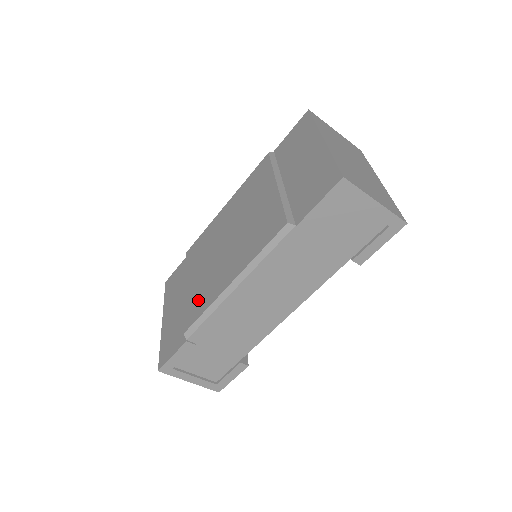
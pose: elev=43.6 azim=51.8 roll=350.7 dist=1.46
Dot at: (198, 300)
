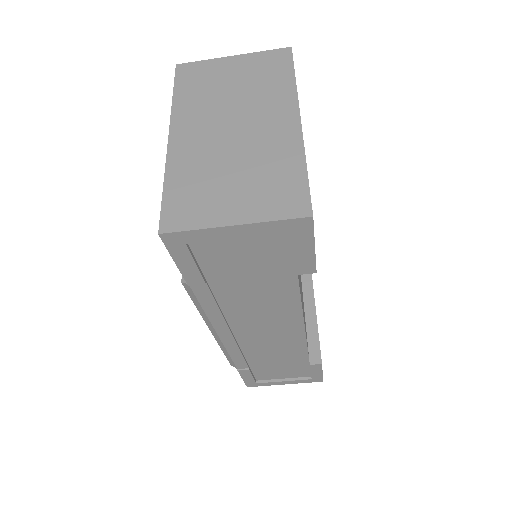
Dot at: occluded
